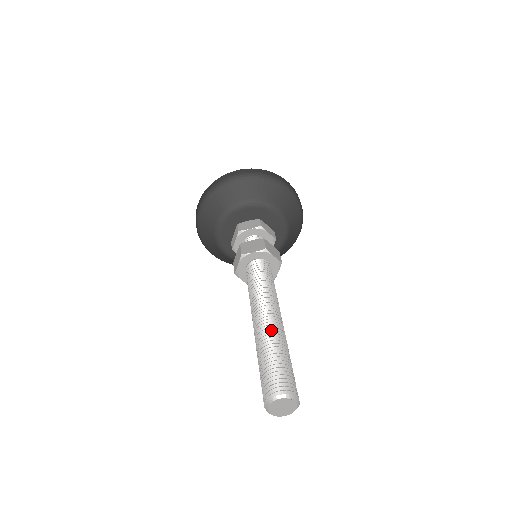
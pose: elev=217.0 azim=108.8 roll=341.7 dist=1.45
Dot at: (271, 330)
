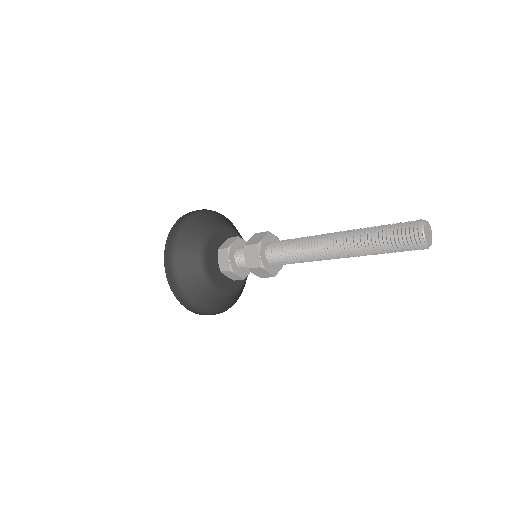
Dot at: occluded
